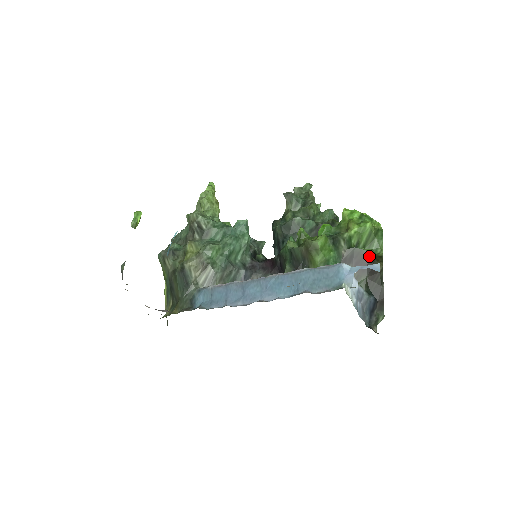
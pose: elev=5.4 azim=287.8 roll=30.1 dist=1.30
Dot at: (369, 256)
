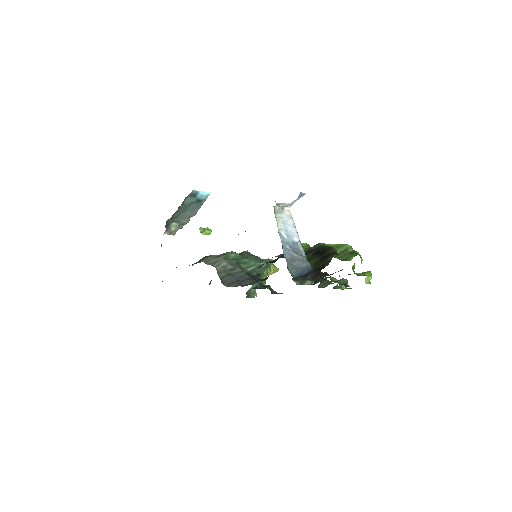
Dot at: (329, 249)
